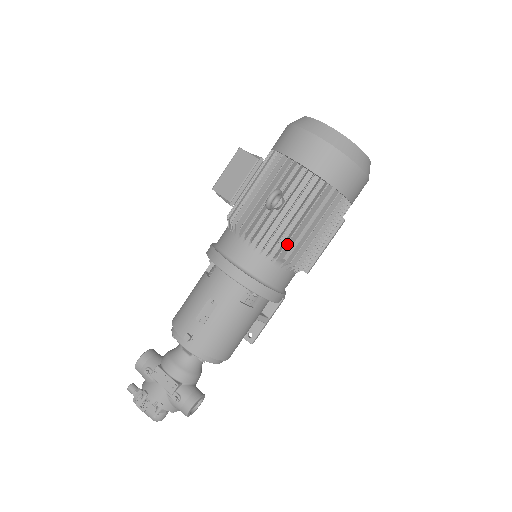
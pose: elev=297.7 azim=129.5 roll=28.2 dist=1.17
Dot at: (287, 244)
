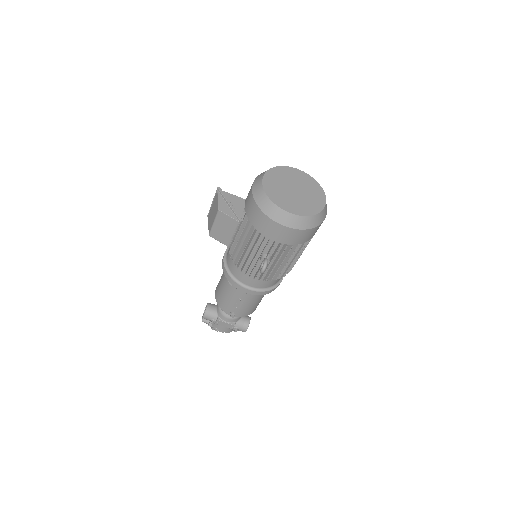
Dot at: (279, 271)
